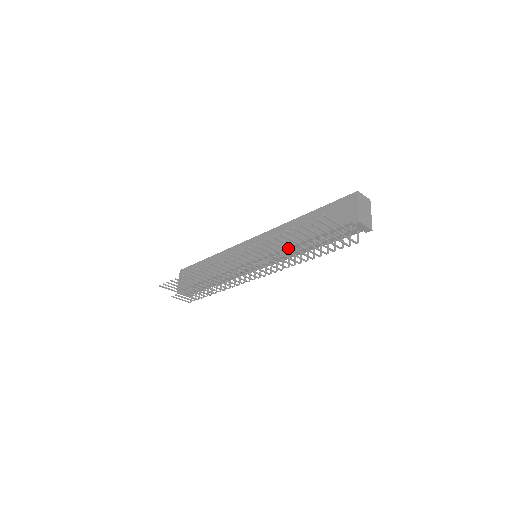
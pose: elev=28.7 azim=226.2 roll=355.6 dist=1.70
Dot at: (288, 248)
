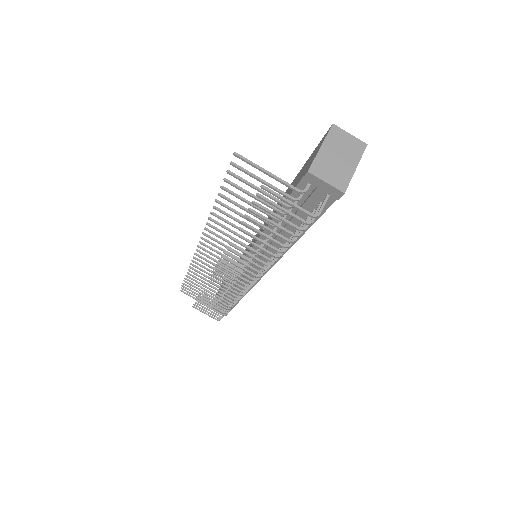
Dot at: occluded
